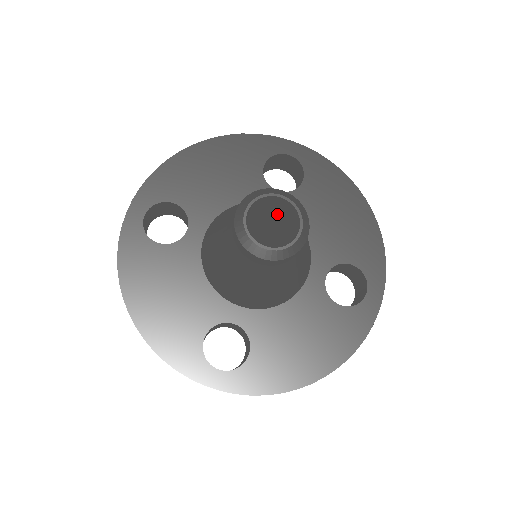
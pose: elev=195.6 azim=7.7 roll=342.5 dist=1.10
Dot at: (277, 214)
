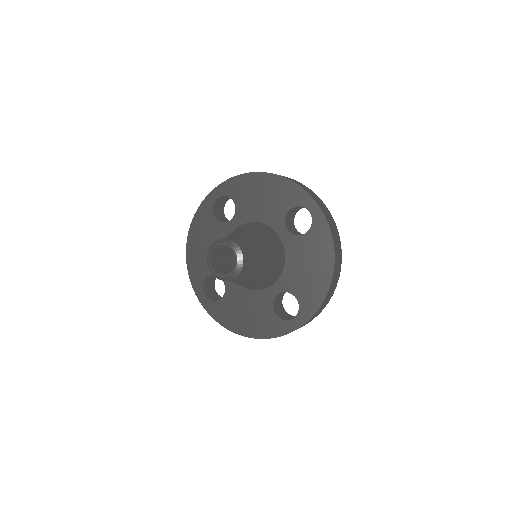
Dot at: occluded
